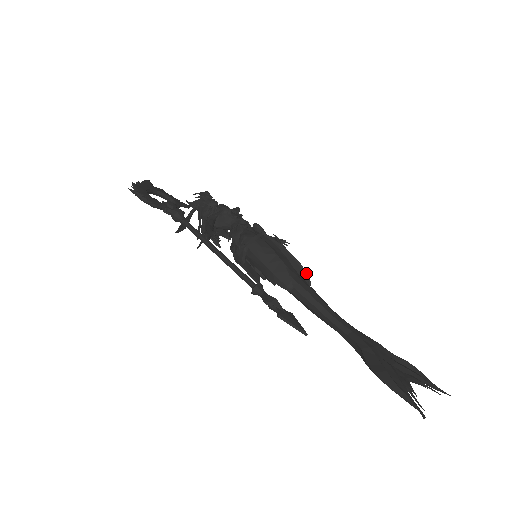
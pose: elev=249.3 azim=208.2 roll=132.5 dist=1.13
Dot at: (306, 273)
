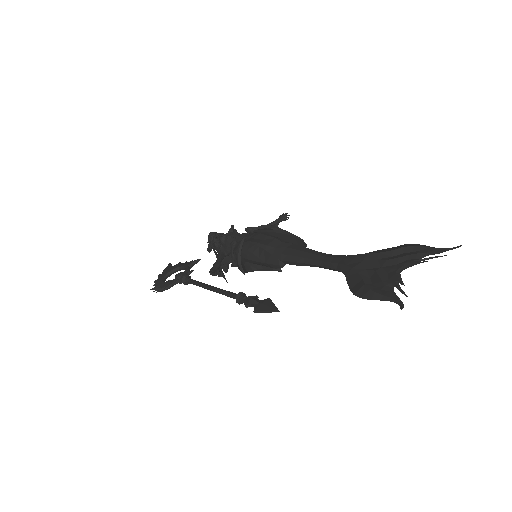
Dot at: (296, 236)
